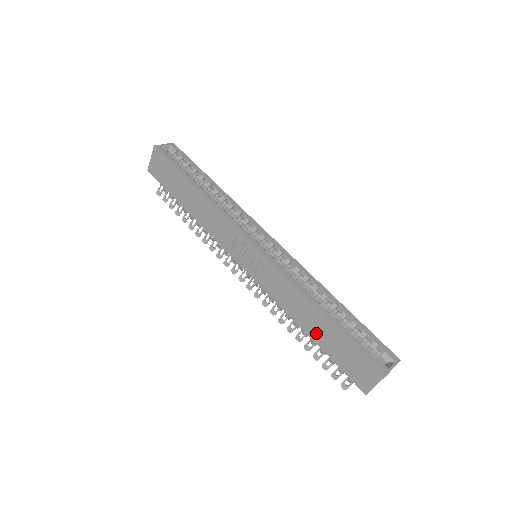
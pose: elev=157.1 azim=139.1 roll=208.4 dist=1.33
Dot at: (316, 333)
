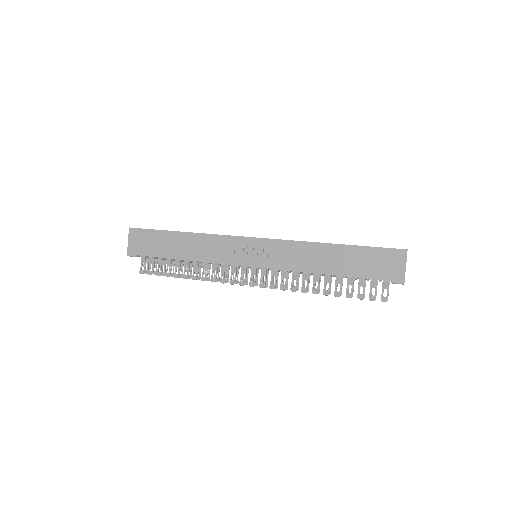
Dot at: (338, 267)
